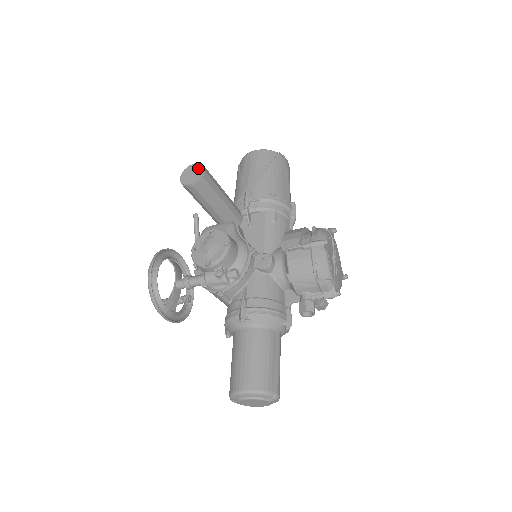
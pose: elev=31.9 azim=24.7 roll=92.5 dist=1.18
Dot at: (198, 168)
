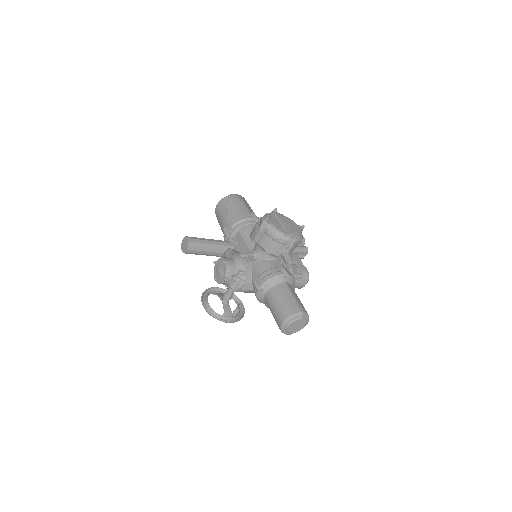
Dot at: (185, 240)
